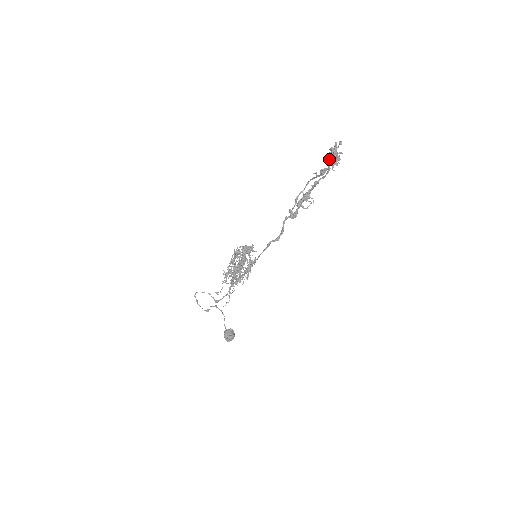
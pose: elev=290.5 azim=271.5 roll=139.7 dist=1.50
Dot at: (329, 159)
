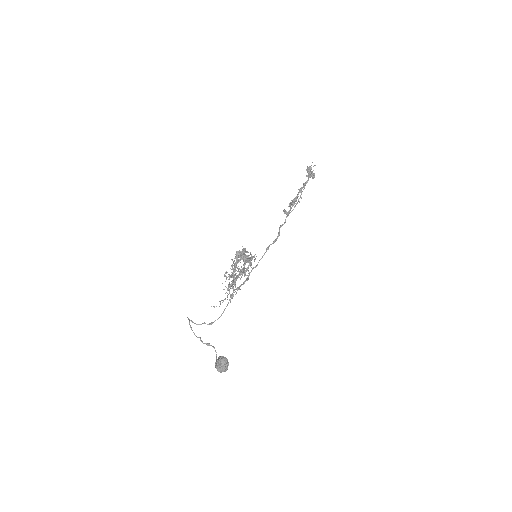
Dot at: (307, 175)
